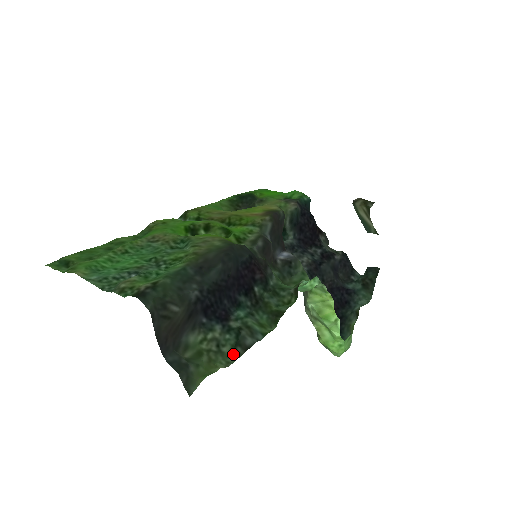
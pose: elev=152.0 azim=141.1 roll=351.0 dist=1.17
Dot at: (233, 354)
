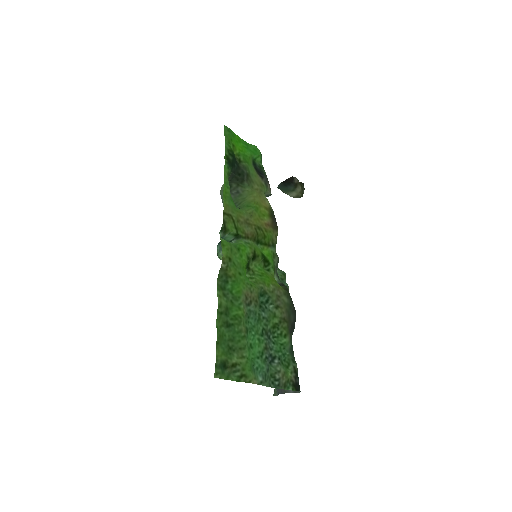
Dot at: occluded
